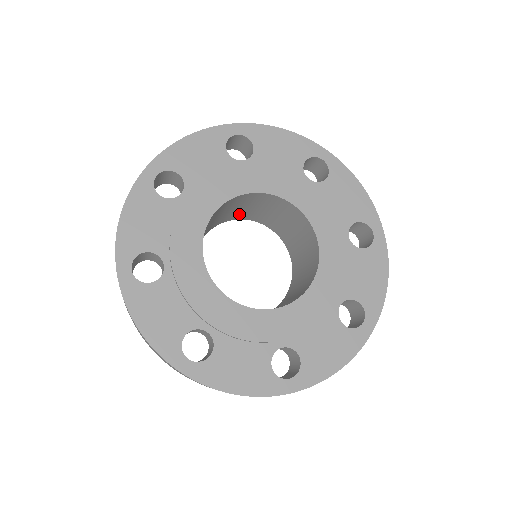
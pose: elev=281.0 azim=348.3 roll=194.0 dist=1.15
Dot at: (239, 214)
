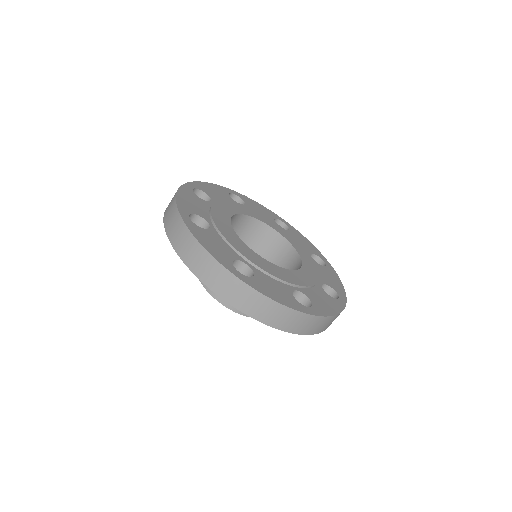
Dot at: occluded
